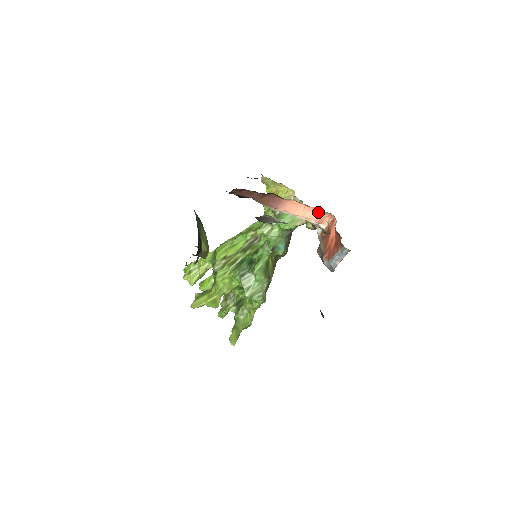
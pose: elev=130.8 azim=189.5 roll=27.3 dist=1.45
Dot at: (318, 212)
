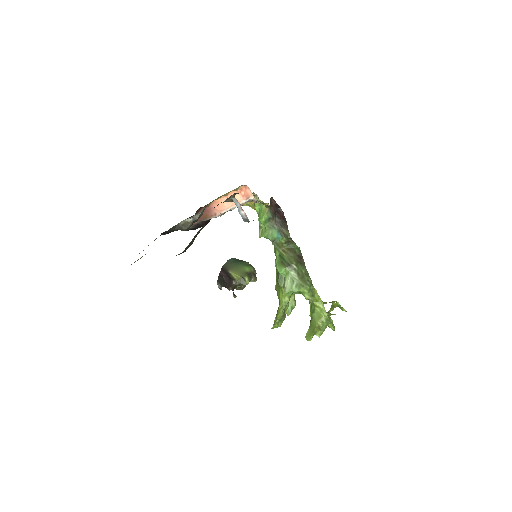
Dot at: (238, 192)
